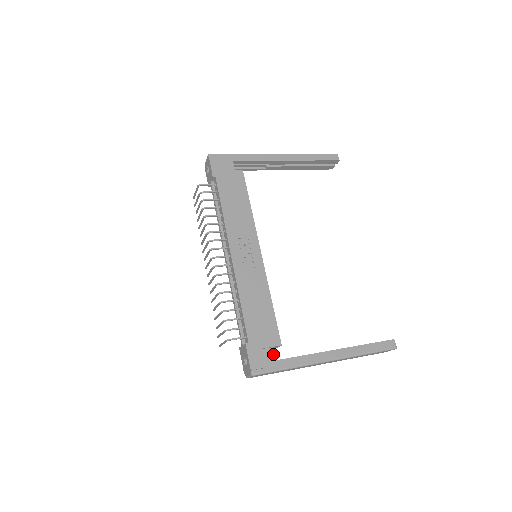
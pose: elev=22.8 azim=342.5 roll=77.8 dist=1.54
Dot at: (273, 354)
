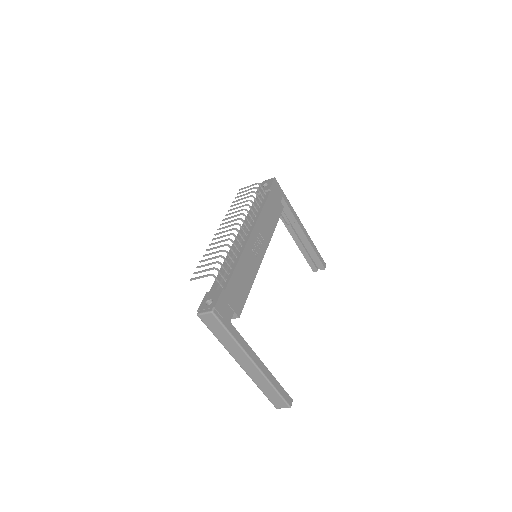
Dot at: (231, 316)
